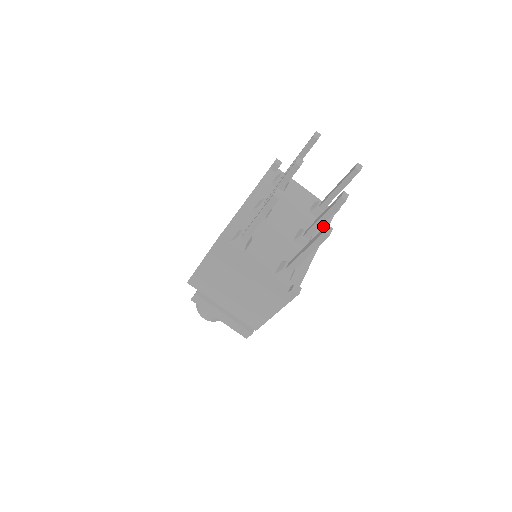
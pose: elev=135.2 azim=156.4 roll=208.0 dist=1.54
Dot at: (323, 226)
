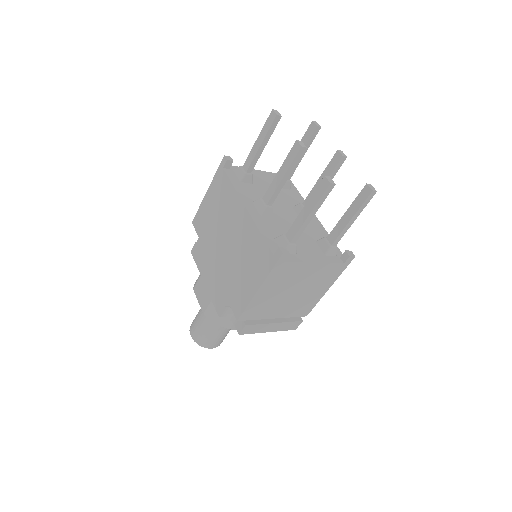
Dot at: (296, 193)
